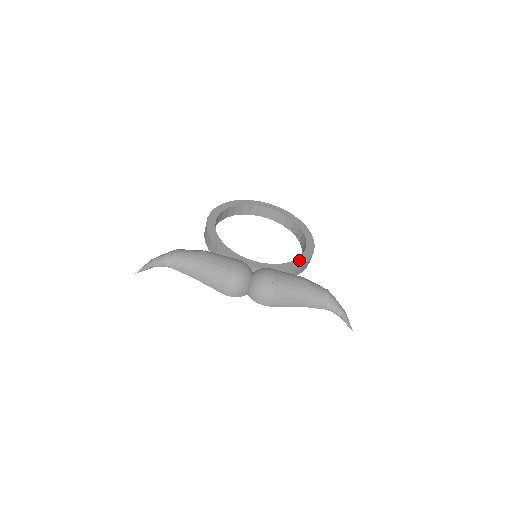
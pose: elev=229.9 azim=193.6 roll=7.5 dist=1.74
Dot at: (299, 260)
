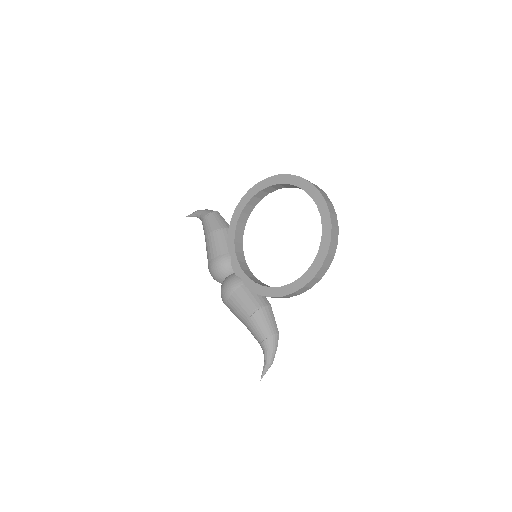
Dot at: (272, 290)
